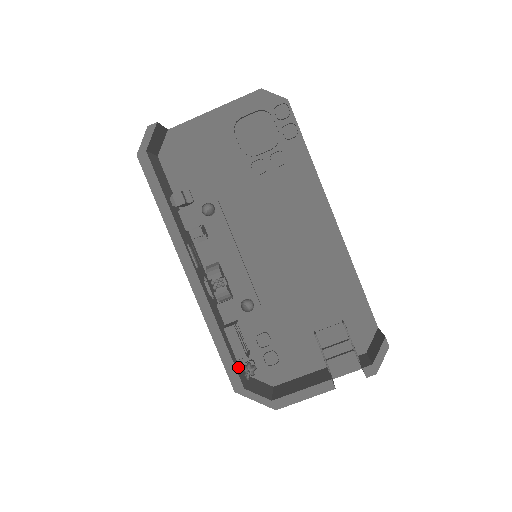
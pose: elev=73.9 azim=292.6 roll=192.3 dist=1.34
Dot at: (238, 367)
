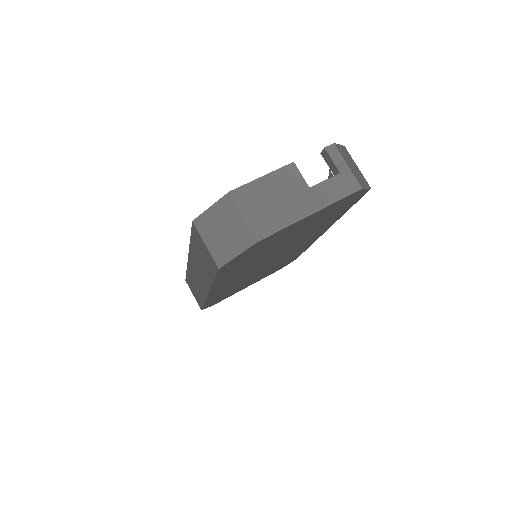
Dot at: occluded
